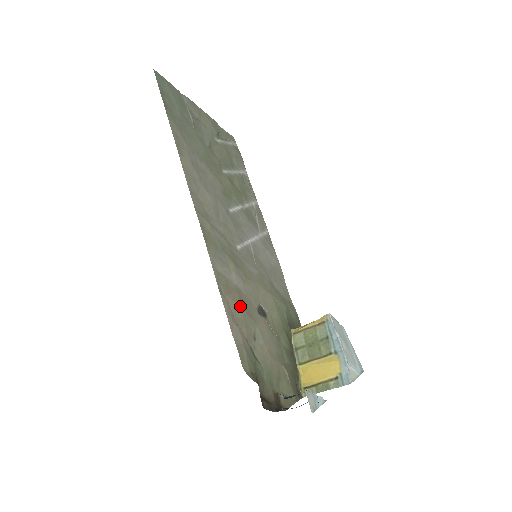
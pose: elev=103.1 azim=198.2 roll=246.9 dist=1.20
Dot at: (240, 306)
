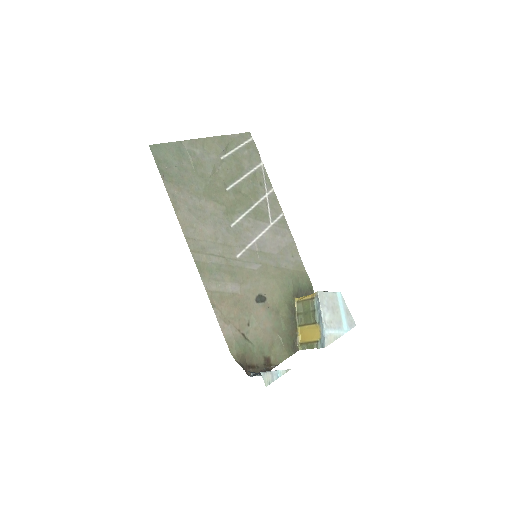
Dot at: (233, 308)
